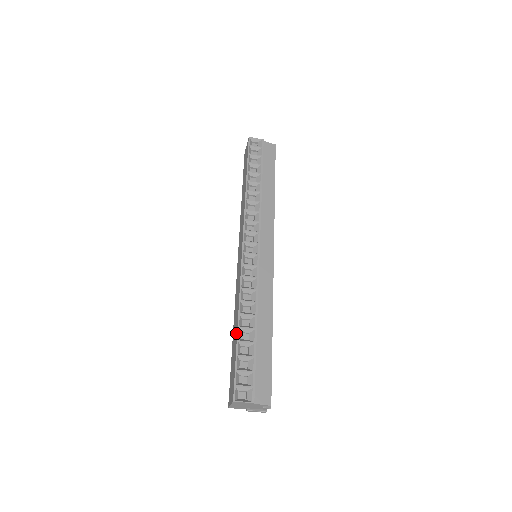
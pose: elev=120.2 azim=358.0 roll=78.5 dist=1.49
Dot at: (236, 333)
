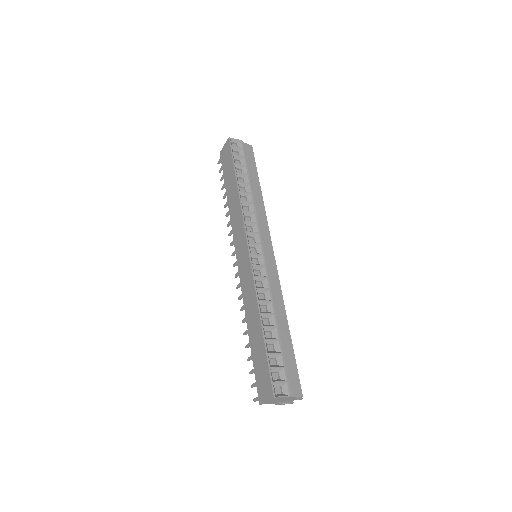
Dot at: (260, 332)
